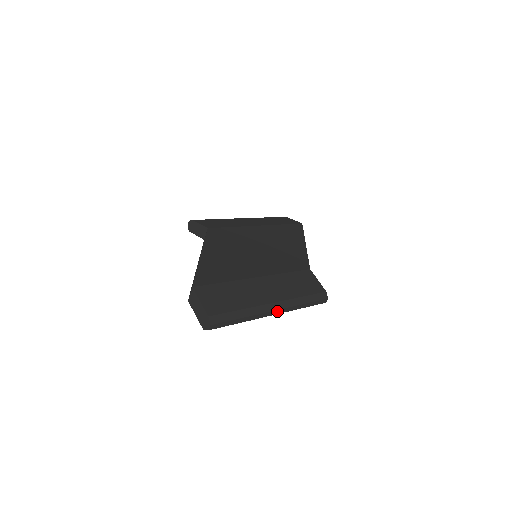
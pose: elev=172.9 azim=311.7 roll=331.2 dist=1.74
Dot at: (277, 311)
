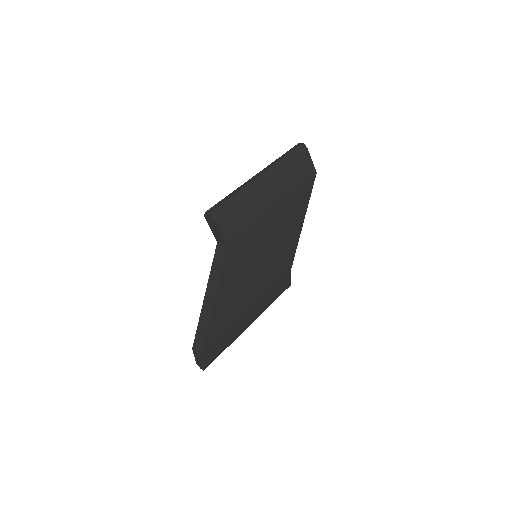
Dot at: occluded
